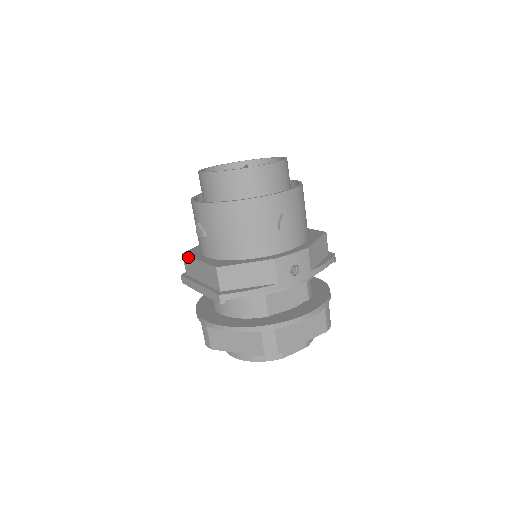
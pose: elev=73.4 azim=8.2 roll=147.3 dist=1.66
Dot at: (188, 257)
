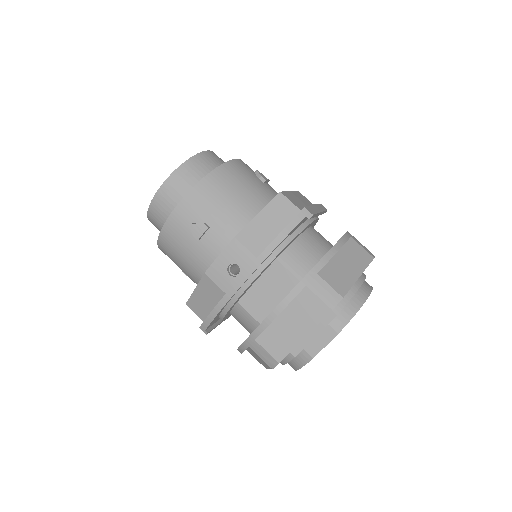
Dot at: occluded
